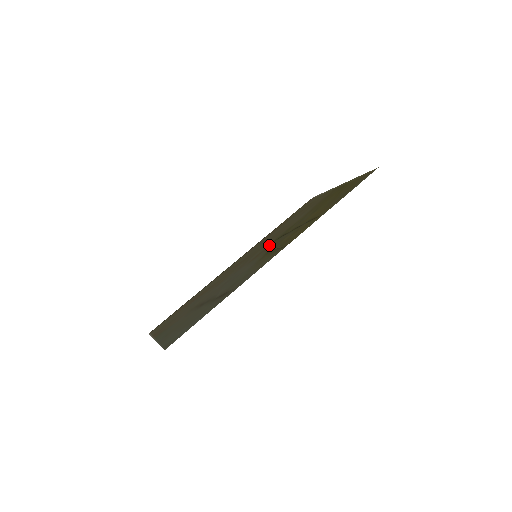
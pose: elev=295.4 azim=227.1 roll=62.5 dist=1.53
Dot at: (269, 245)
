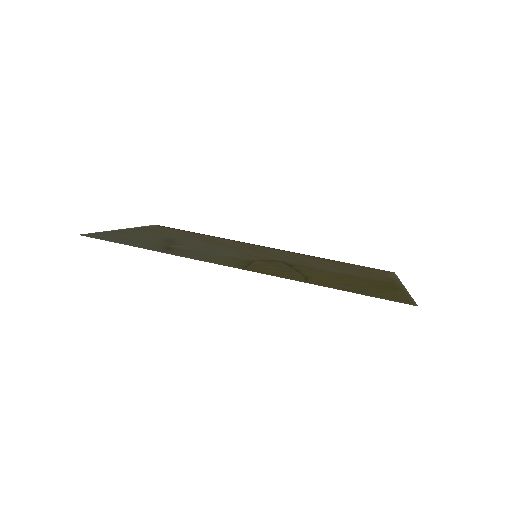
Dot at: (274, 260)
